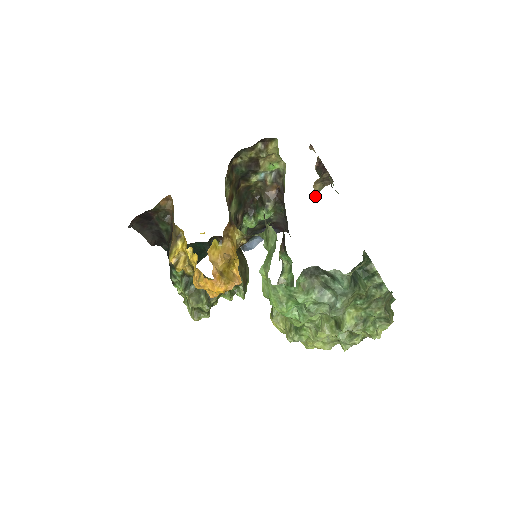
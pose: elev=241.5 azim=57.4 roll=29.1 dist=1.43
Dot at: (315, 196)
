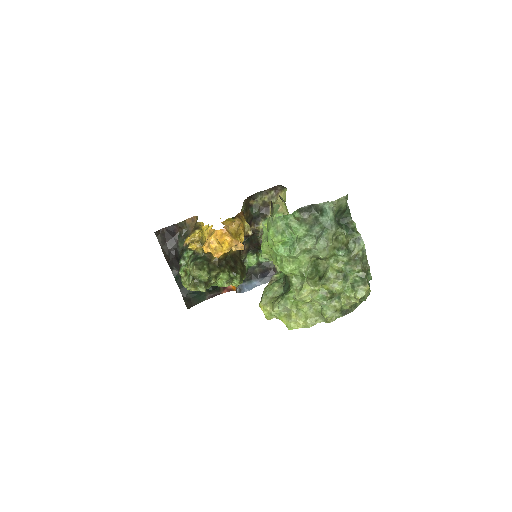
Dot at: occluded
